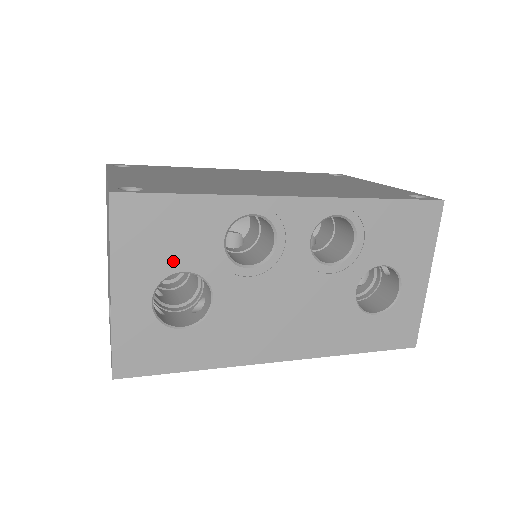
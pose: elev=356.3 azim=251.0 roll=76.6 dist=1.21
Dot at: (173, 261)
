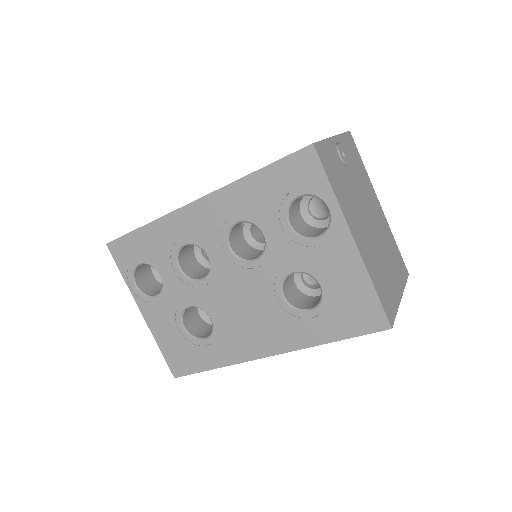
Dot at: occluded
